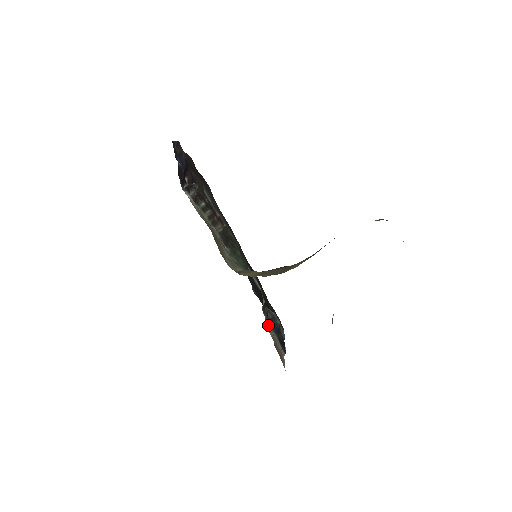
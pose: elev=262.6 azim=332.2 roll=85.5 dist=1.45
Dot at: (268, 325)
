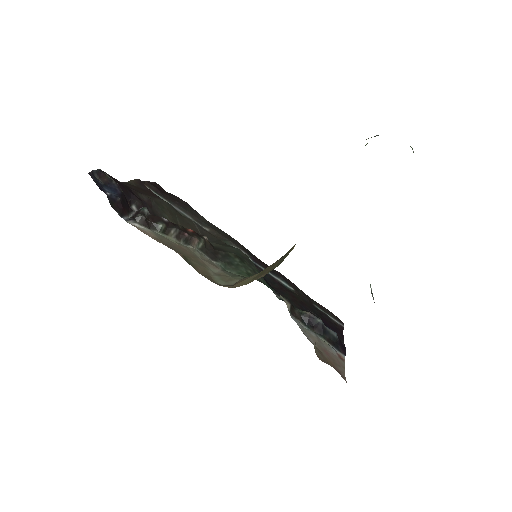
Dot at: (306, 330)
